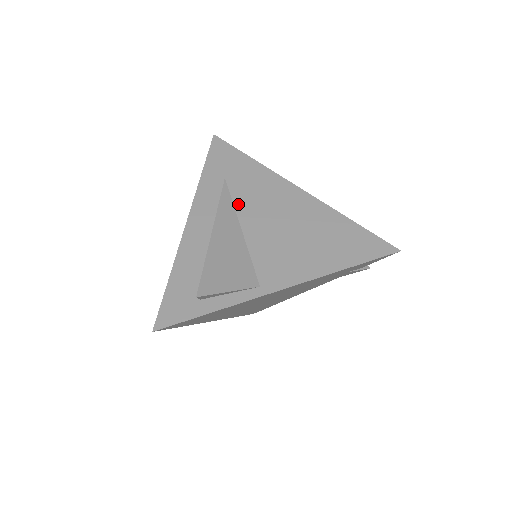
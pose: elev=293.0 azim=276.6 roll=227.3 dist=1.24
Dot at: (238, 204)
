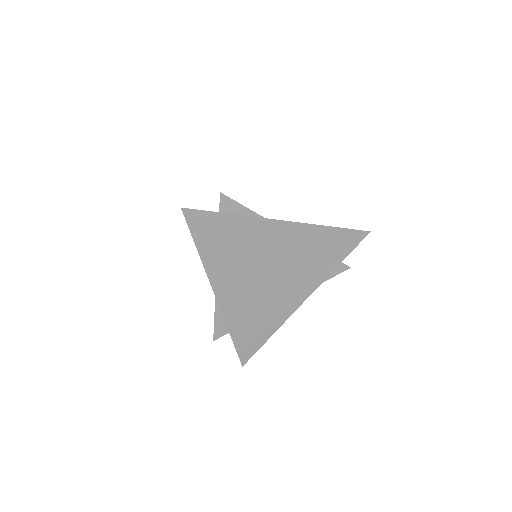
Dot at: occluded
